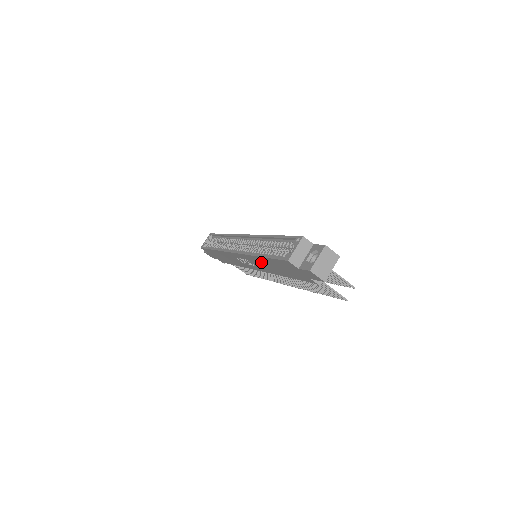
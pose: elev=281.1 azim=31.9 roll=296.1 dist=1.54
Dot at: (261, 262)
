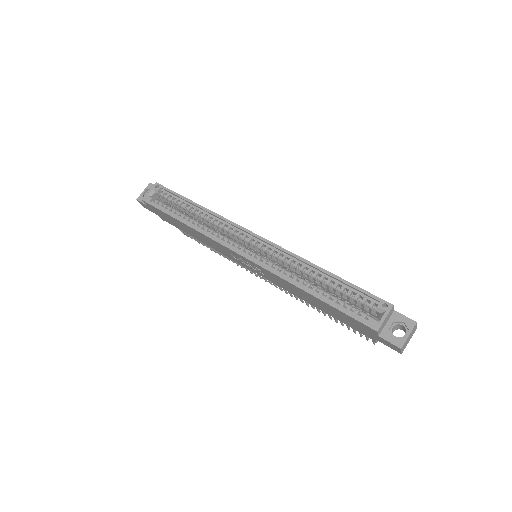
Dot at: (295, 289)
